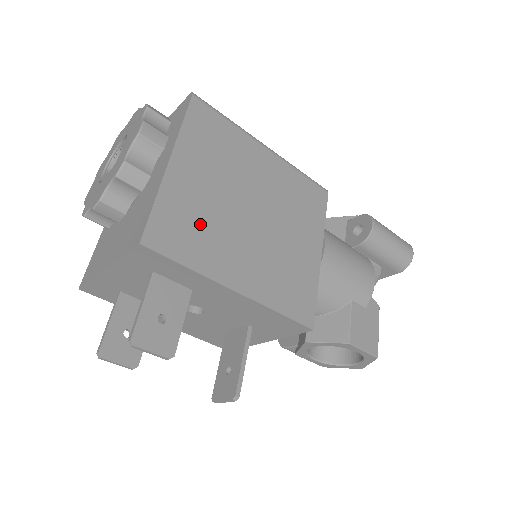
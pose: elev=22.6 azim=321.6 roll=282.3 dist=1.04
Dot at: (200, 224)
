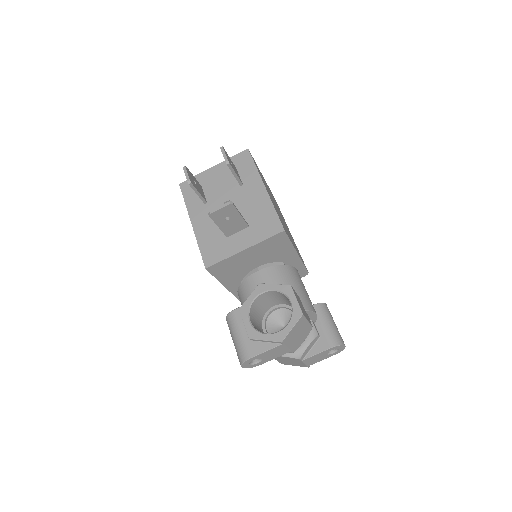
Dot at: occluded
